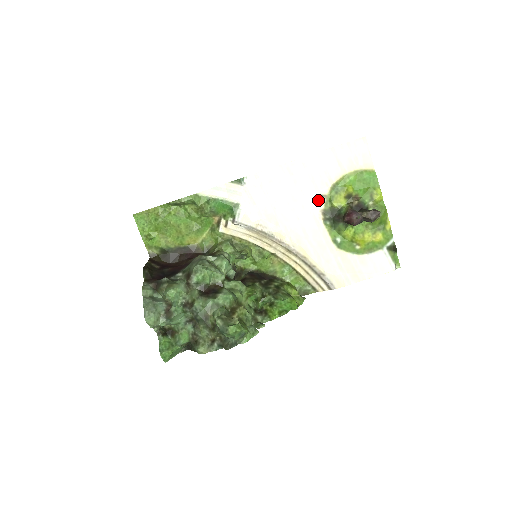
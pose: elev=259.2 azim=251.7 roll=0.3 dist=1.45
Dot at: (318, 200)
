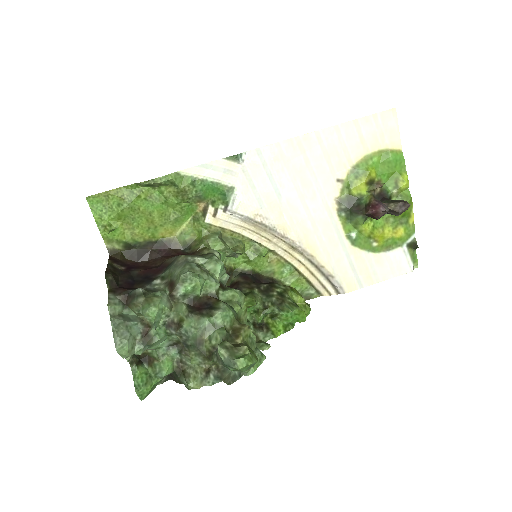
Dot at: (333, 185)
